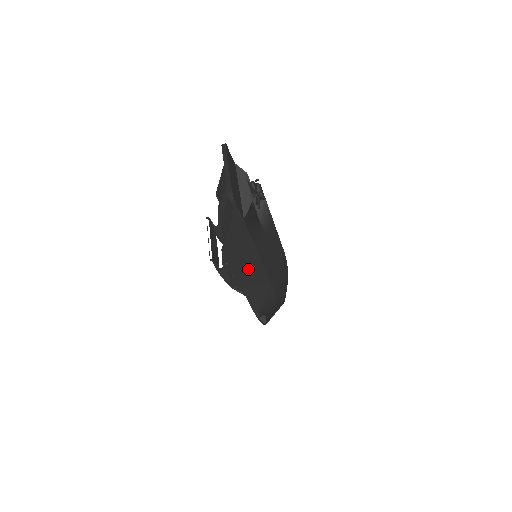
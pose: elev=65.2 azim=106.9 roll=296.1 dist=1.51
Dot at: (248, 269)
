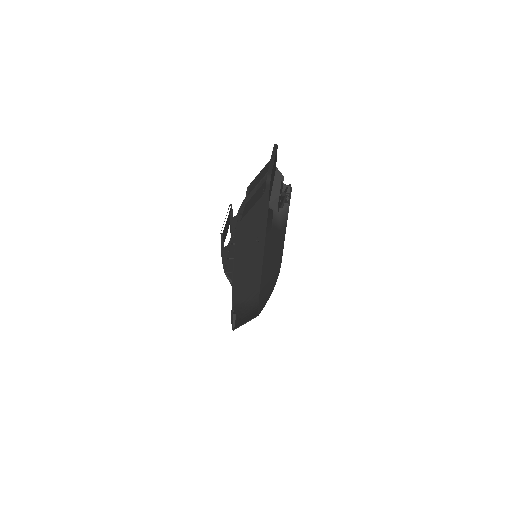
Dot at: (249, 256)
